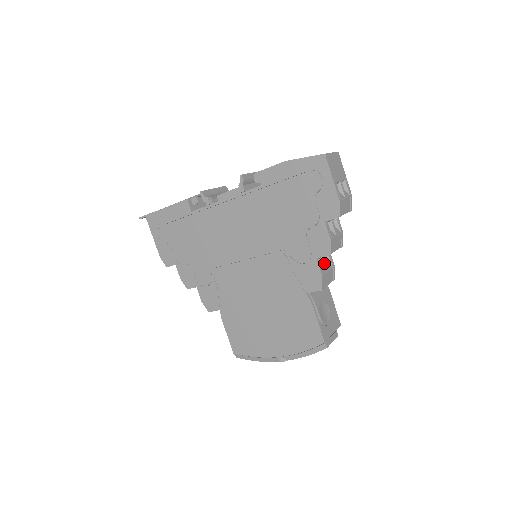
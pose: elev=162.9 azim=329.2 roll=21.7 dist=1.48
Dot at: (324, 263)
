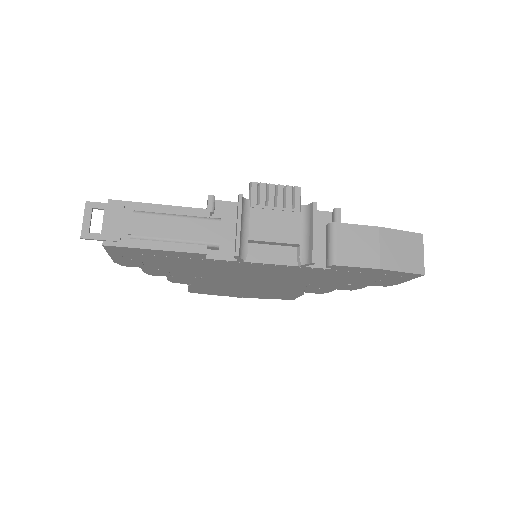
Dot at: occluded
